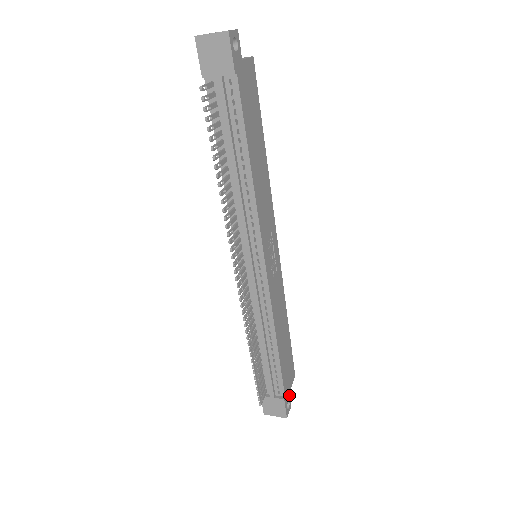
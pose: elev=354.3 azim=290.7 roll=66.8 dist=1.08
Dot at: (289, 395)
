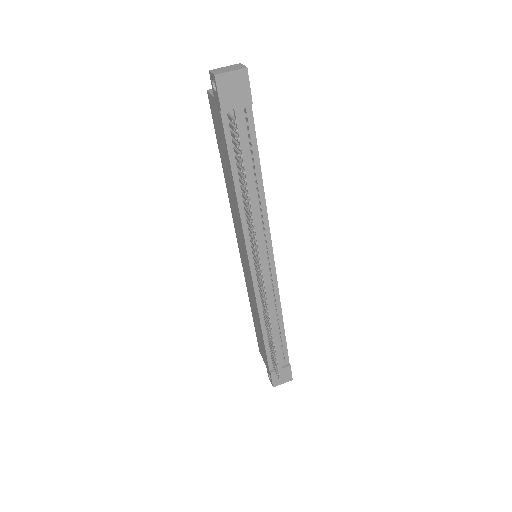
Dot at: occluded
